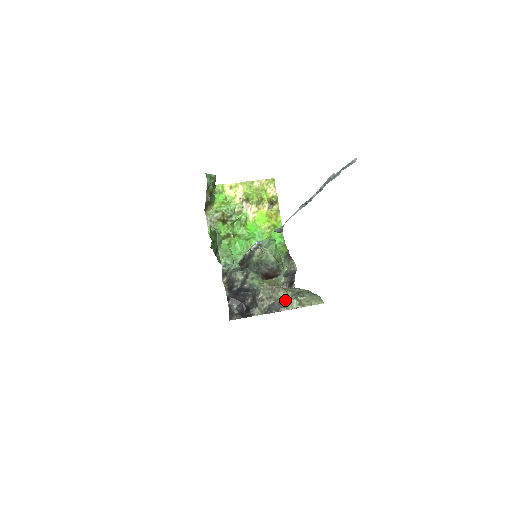
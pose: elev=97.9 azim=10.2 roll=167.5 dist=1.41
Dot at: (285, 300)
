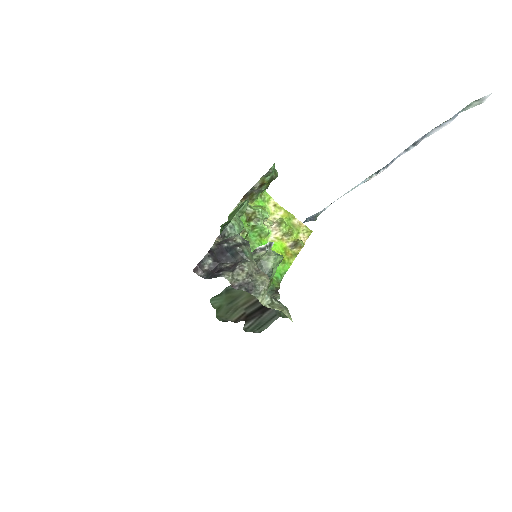
Dot at: (264, 285)
